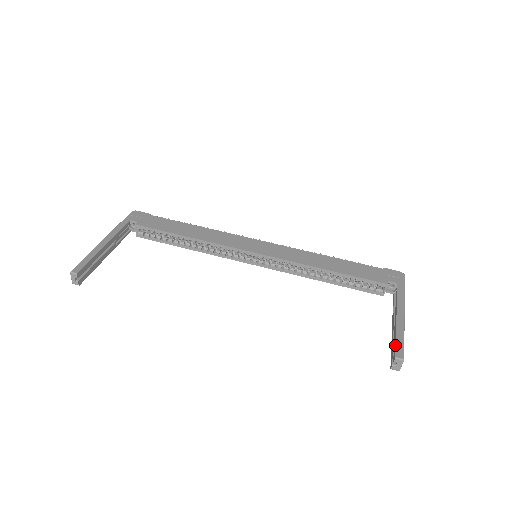
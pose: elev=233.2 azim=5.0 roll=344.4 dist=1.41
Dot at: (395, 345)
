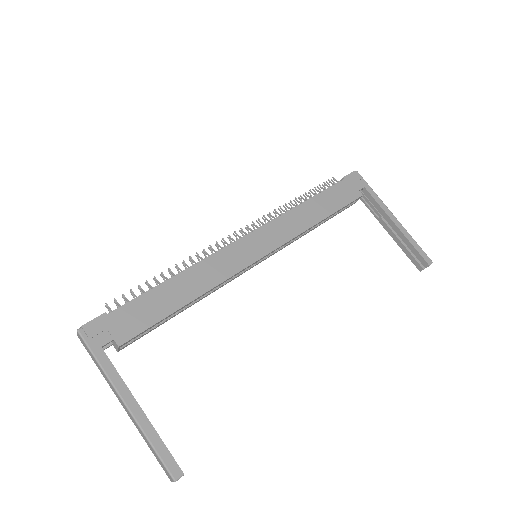
Dot at: (420, 255)
